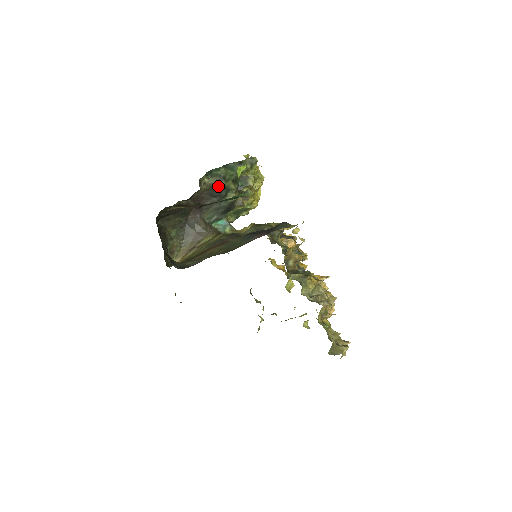
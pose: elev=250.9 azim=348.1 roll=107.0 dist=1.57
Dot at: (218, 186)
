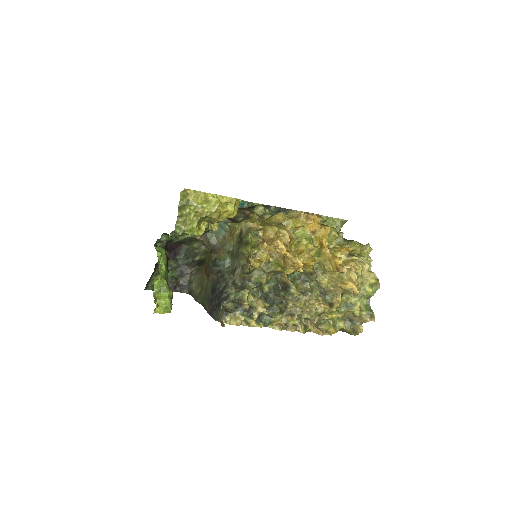
Dot at: occluded
